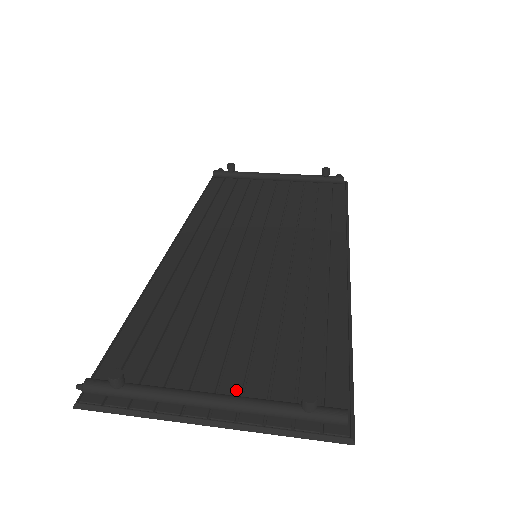
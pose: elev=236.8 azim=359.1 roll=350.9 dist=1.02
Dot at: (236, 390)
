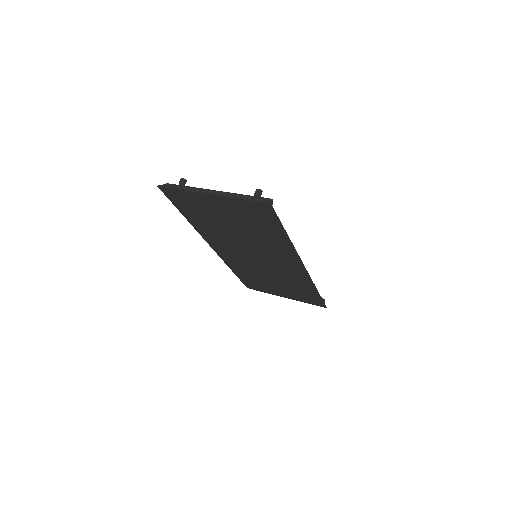
Dot at: occluded
